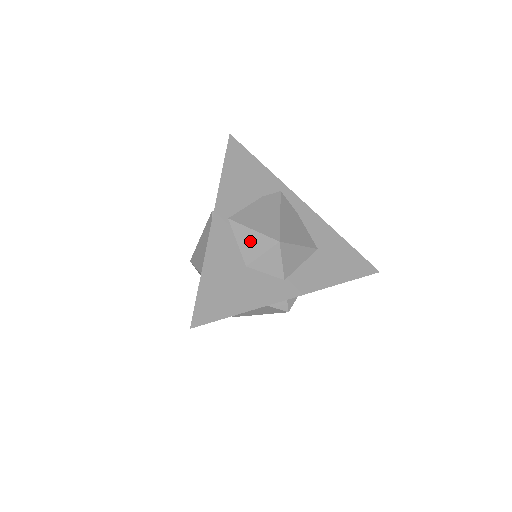
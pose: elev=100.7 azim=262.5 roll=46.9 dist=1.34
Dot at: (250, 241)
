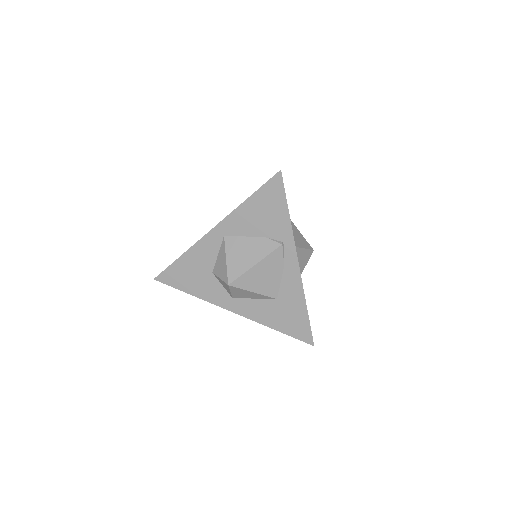
Dot at: (221, 264)
